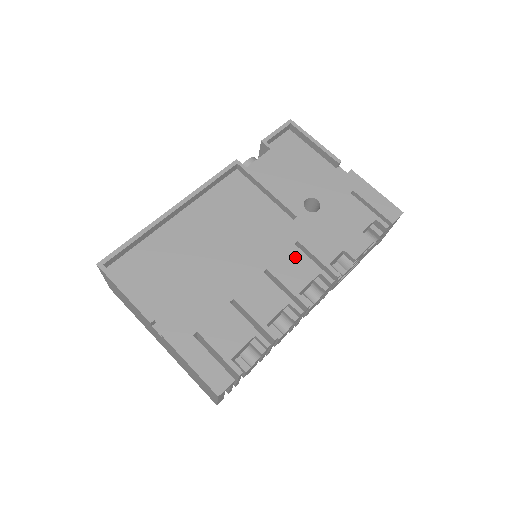
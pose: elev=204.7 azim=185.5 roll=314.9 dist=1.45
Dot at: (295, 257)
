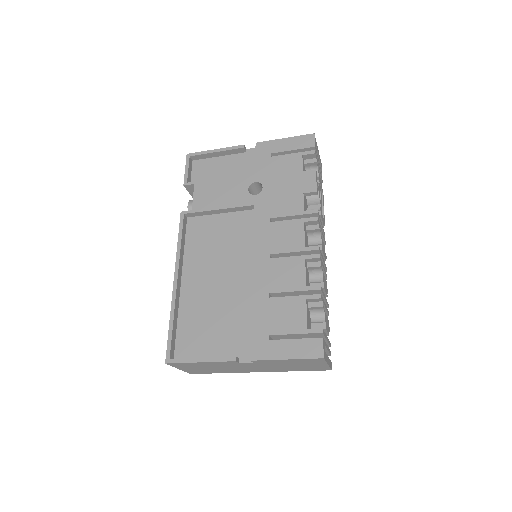
Dot at: (279, 229)
